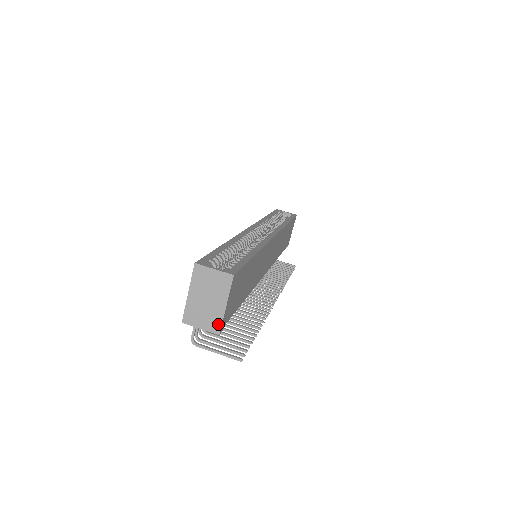
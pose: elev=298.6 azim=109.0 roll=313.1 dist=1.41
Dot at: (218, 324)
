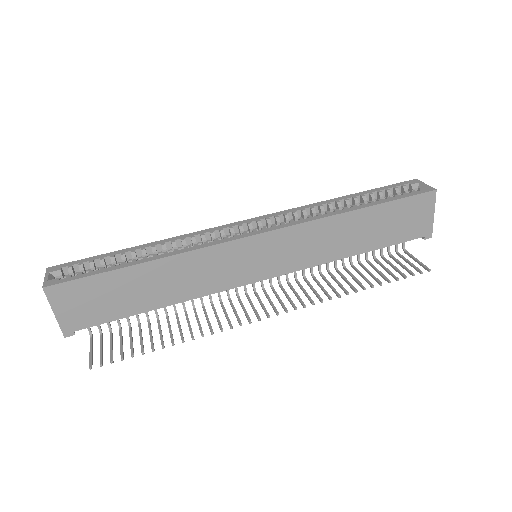
Dot at: (61, 328)
